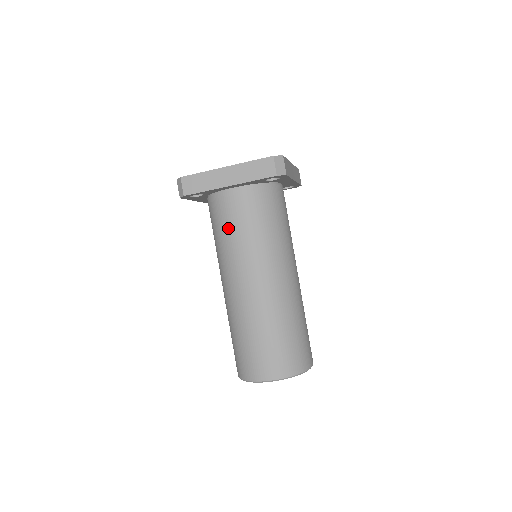
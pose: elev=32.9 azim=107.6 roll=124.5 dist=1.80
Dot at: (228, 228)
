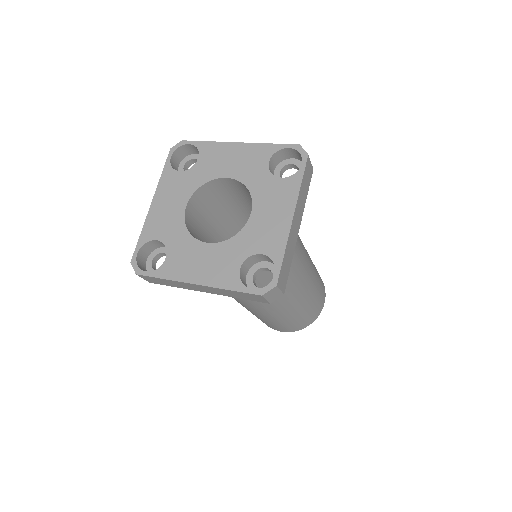
Dot at: occluded
